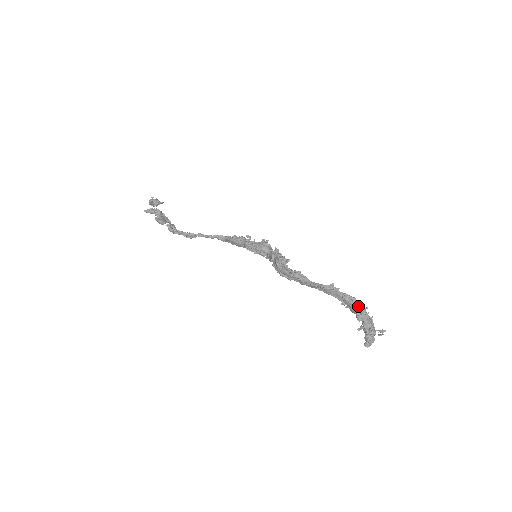
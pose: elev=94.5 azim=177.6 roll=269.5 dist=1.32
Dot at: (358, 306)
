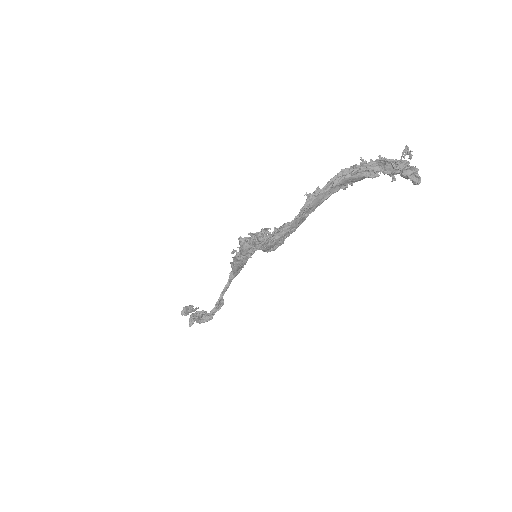
Dot at: (354, 171)
